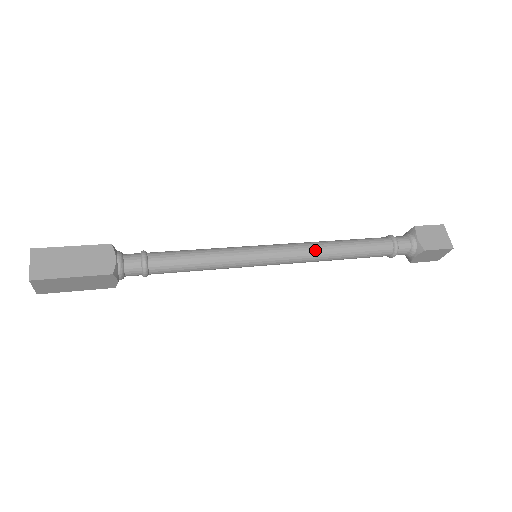
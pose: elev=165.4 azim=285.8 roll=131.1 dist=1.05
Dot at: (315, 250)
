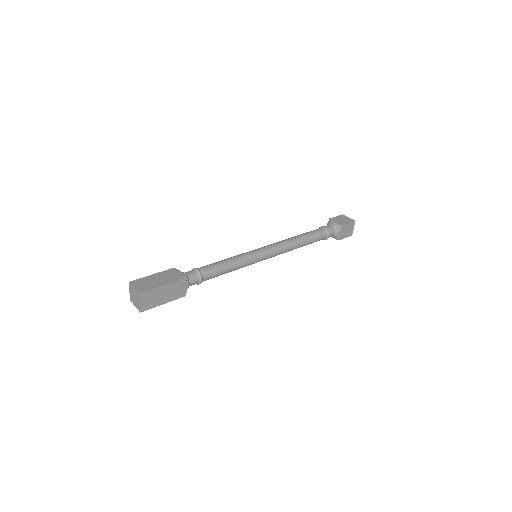
Dot at: (288, 251)
